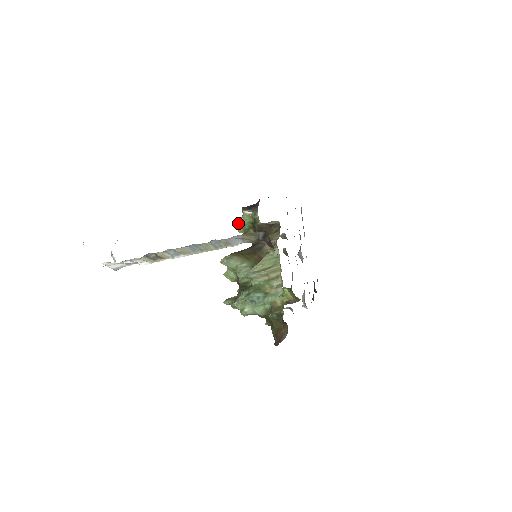
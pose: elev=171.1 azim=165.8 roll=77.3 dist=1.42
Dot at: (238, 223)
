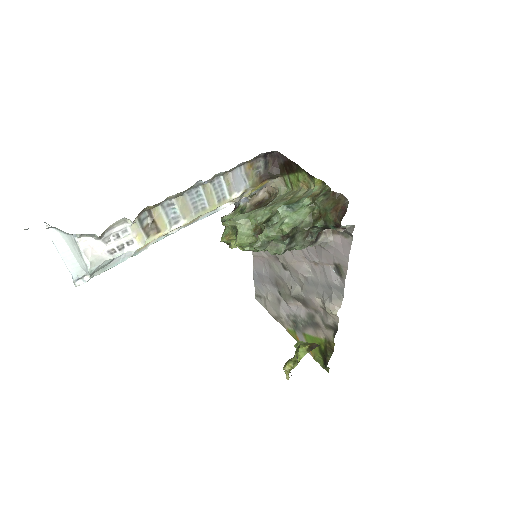
Dot at: (221, 237)
